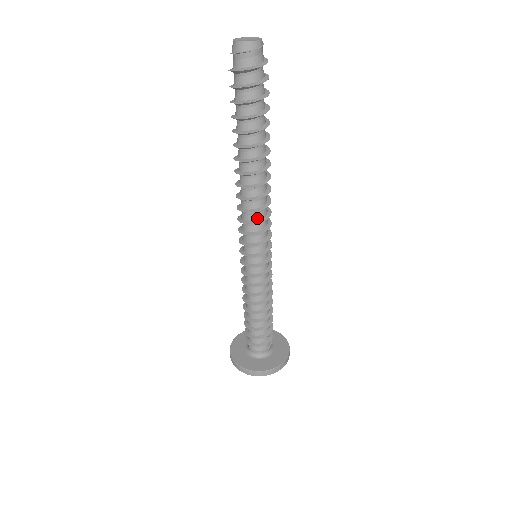
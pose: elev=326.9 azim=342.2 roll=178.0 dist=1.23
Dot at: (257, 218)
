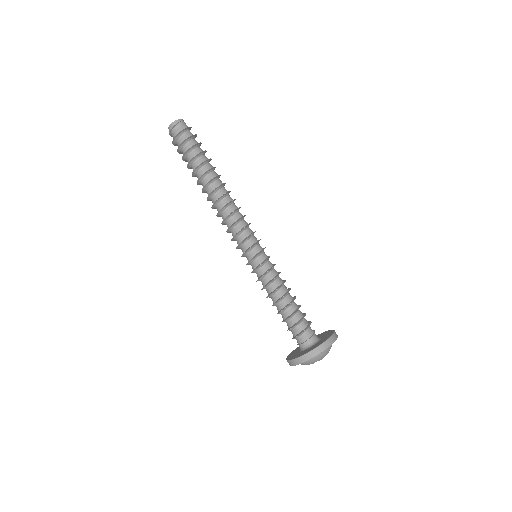
Dot at: (231, 224)
